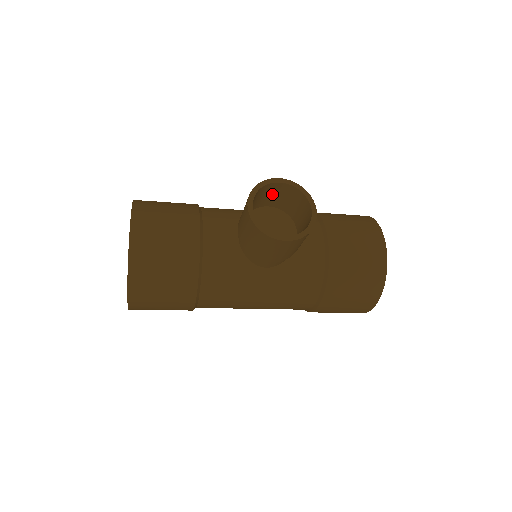
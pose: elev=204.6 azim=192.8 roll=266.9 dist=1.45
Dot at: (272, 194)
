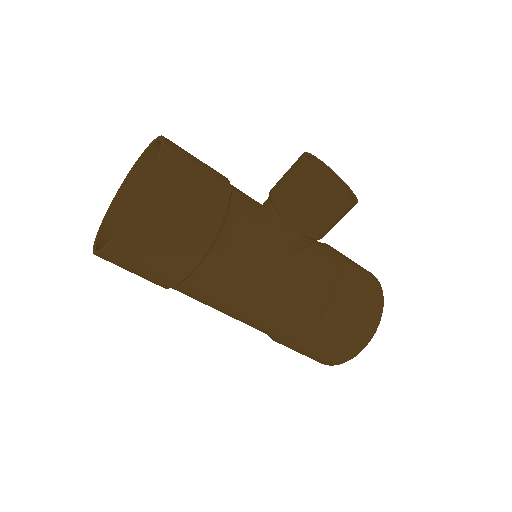
Dot at: occluded
